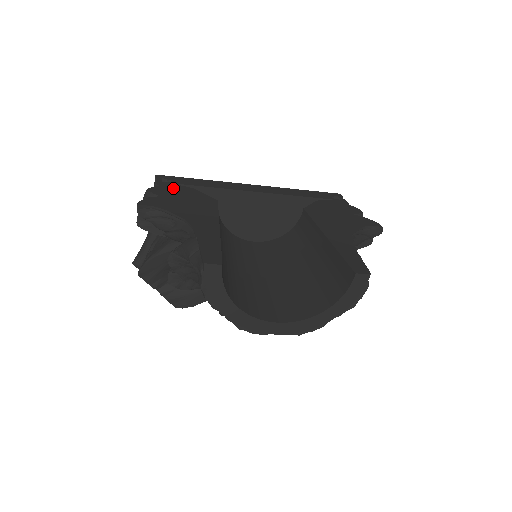
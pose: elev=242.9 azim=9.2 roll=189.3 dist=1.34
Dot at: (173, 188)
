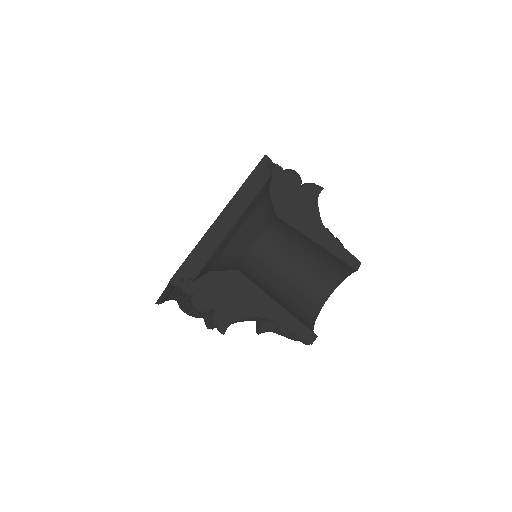
Dot at: (204, 288)
